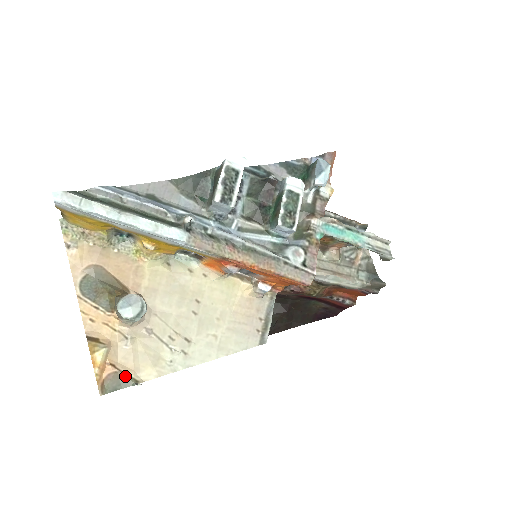
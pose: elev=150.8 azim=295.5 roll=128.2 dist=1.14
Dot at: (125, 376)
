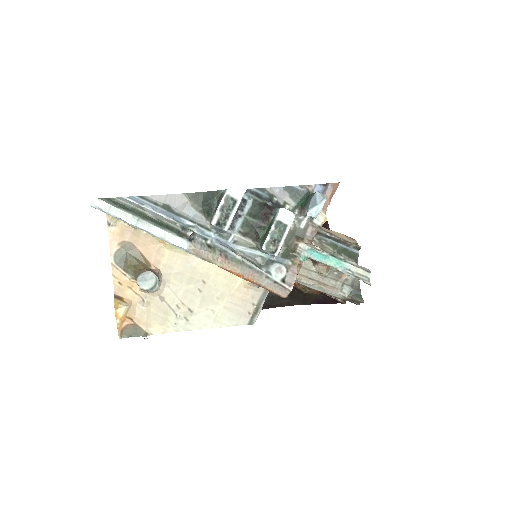
Dot at: (139, 328)
